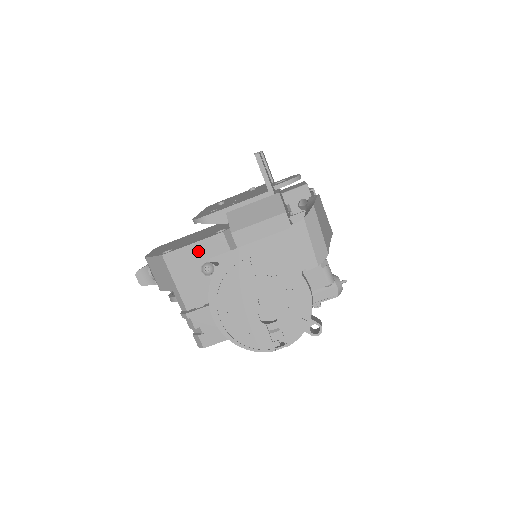
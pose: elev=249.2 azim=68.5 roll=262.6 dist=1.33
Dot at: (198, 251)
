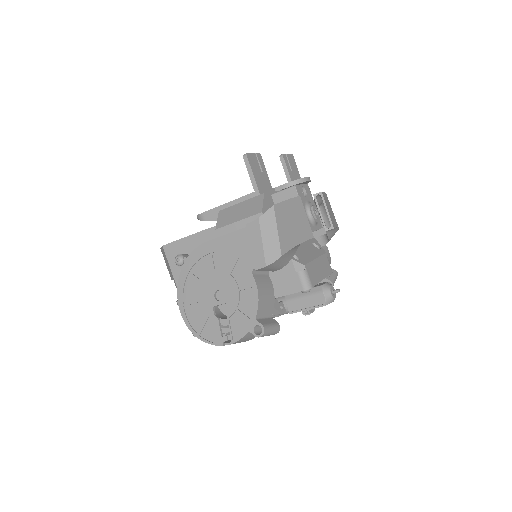
Dot at: (189, 245)
